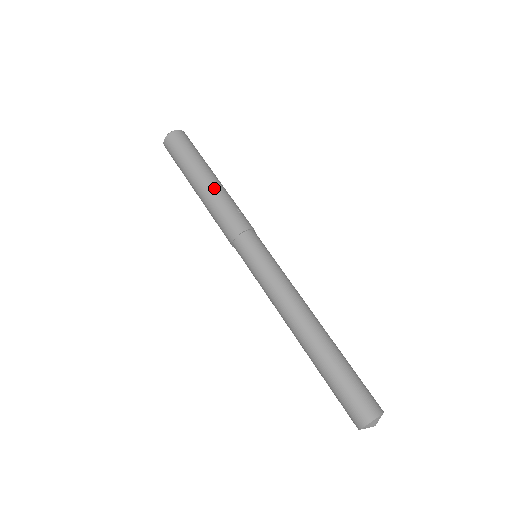
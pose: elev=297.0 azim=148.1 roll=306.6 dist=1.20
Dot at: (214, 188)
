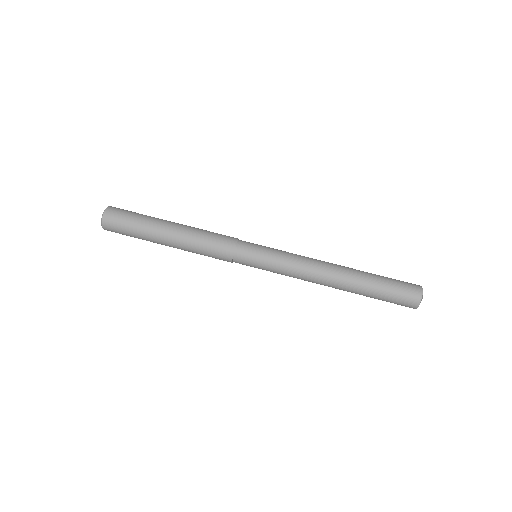
Dot at: (184, 229)
